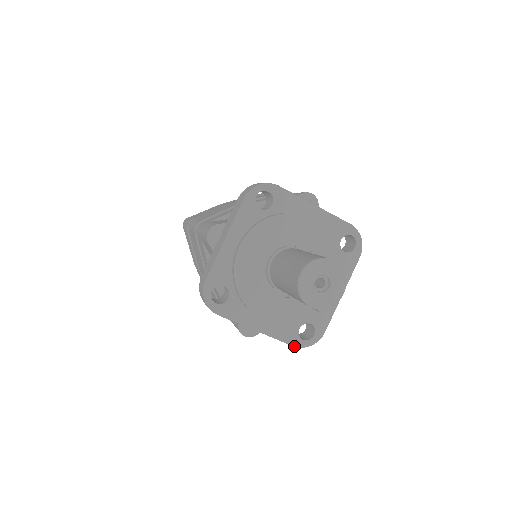
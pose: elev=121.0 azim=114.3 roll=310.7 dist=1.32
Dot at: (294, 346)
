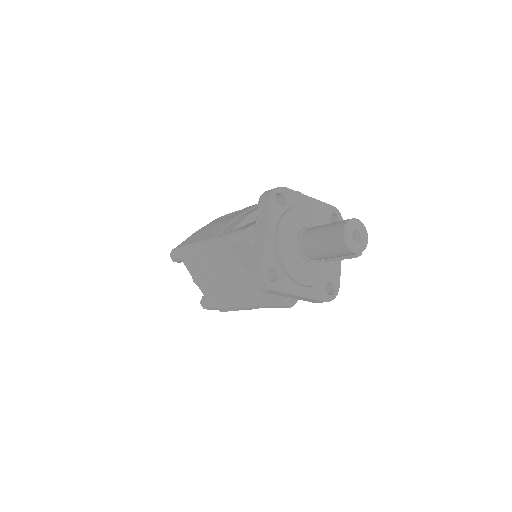
Dot at: occluded
